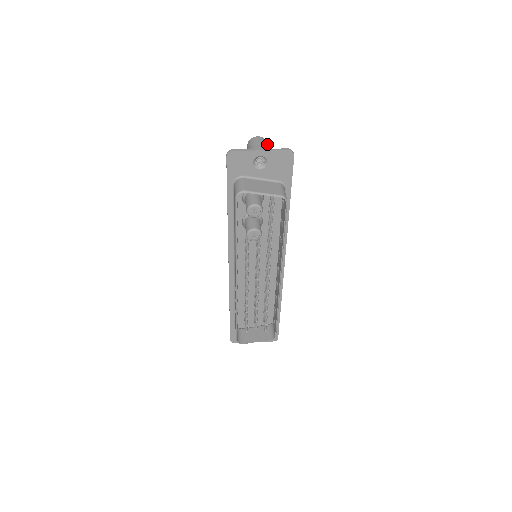
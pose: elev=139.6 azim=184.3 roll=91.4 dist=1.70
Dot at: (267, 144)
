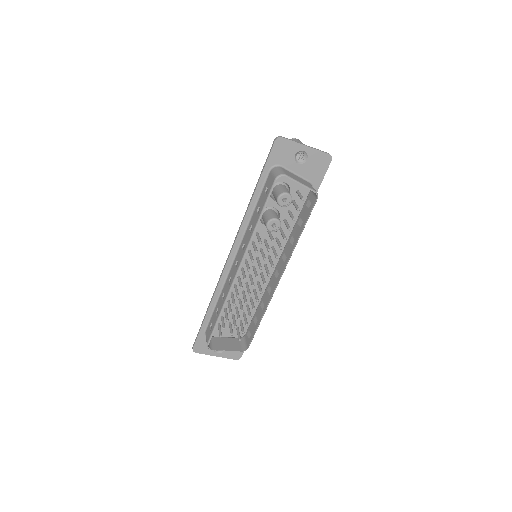
Dot at: occluded
